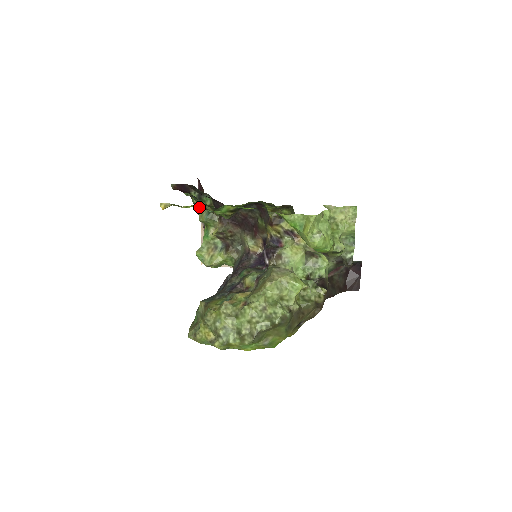
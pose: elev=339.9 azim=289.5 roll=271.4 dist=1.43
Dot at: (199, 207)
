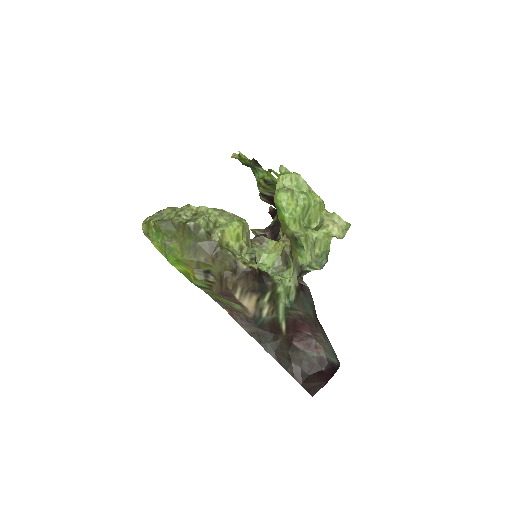
Dot at: (249, 162)
